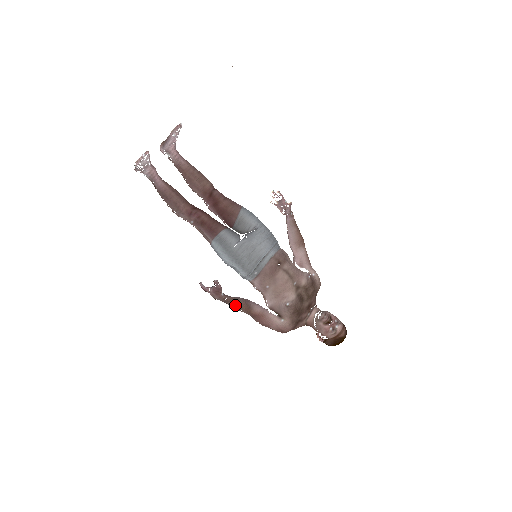
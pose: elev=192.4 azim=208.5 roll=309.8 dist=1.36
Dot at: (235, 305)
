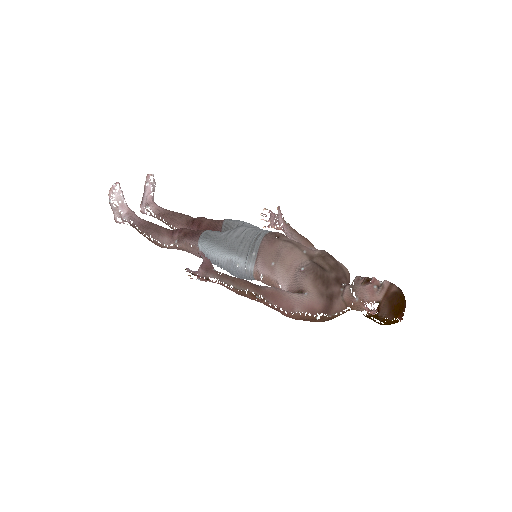
Dot at: (235, 283)
